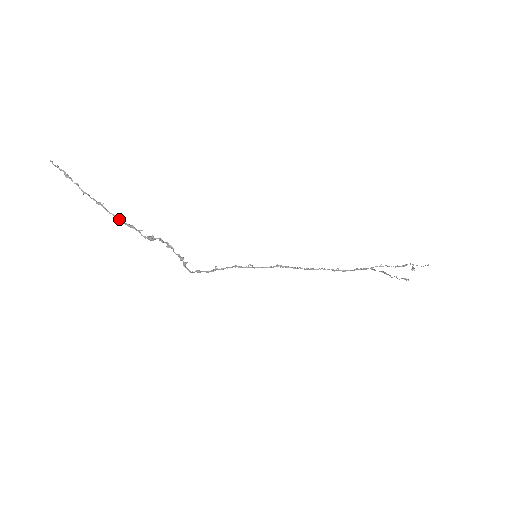
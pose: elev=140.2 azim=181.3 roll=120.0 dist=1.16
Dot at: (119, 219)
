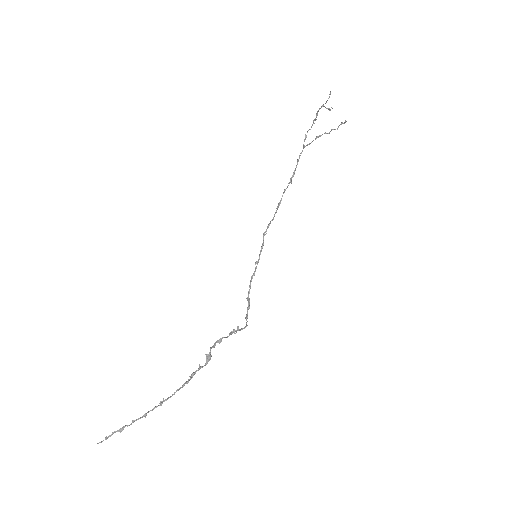
Dot at: (182, 386)
